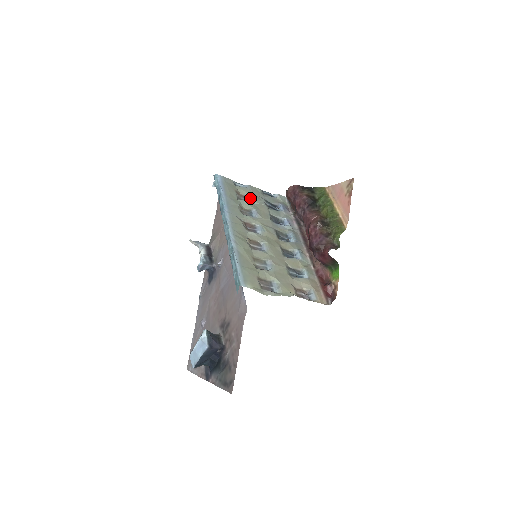
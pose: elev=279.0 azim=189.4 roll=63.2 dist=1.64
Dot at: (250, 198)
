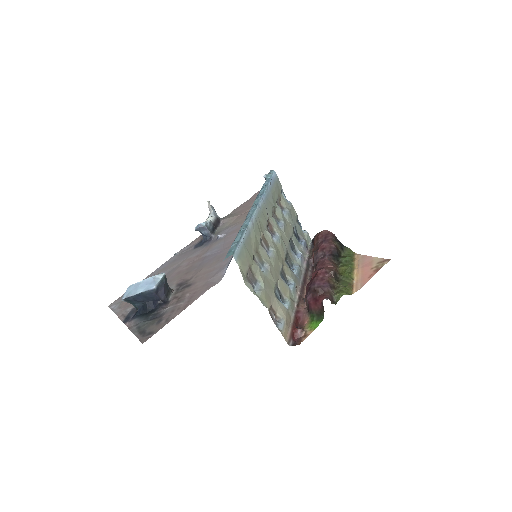
Dot at: (286, 212)
